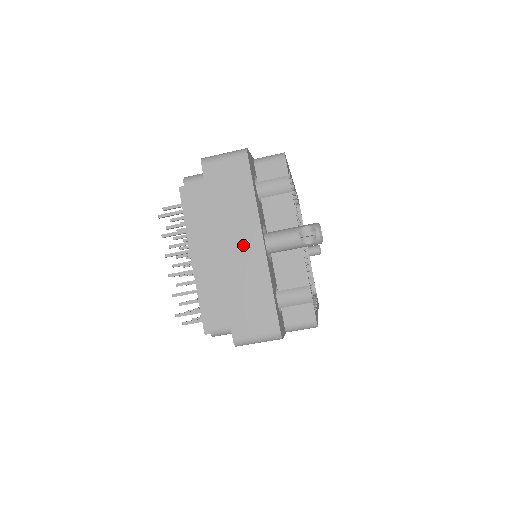
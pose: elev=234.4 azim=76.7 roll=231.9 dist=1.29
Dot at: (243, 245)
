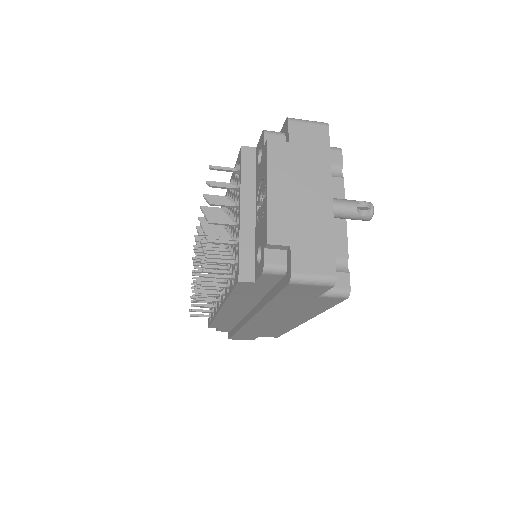
Dot at: (314, 194)
